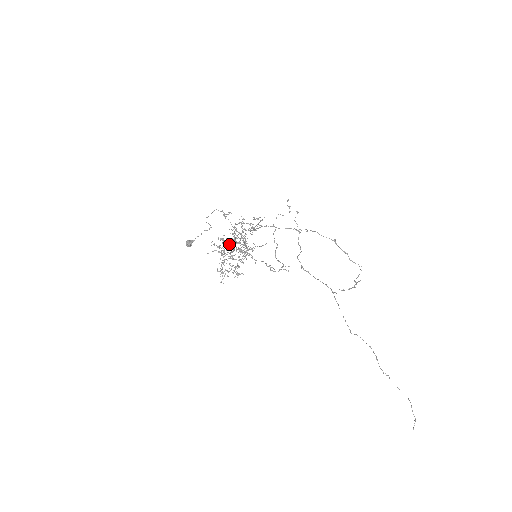
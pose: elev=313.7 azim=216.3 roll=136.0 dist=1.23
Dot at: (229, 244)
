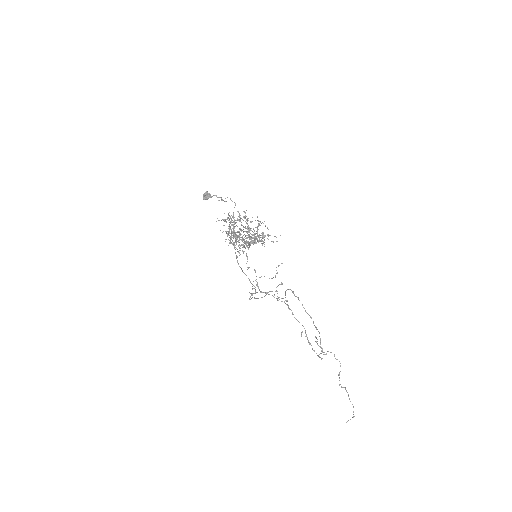
Dot at: occluded
